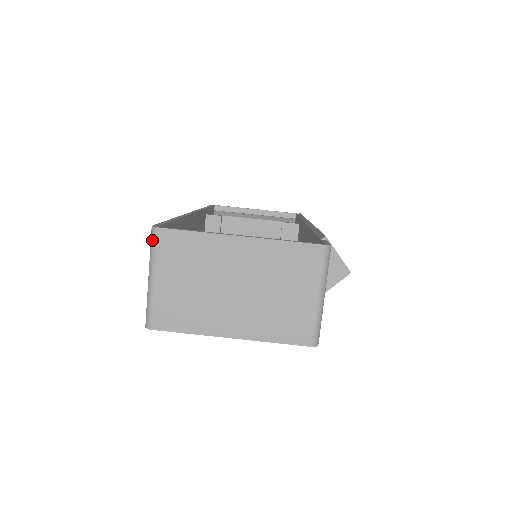
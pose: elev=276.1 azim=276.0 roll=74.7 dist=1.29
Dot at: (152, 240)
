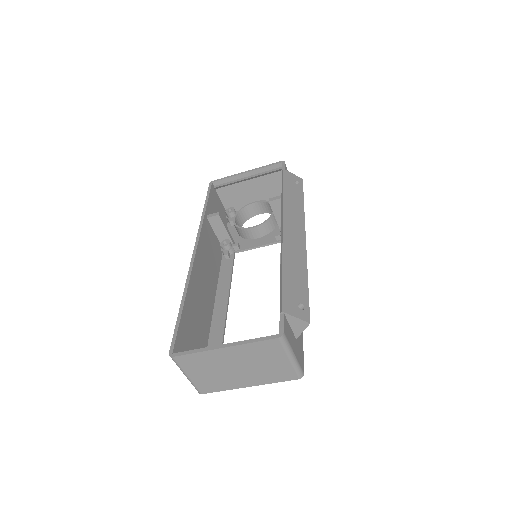
Dot at: (174, 361)
